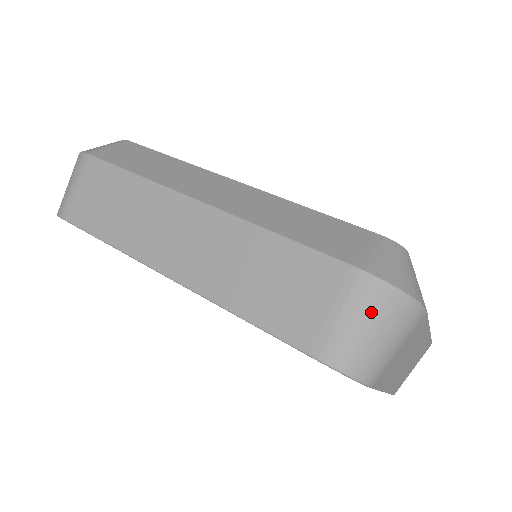
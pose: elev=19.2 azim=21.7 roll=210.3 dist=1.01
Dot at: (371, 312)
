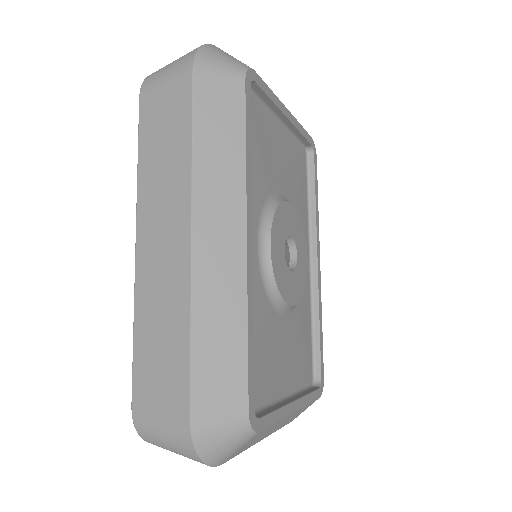
Dot at: (173, 440)
